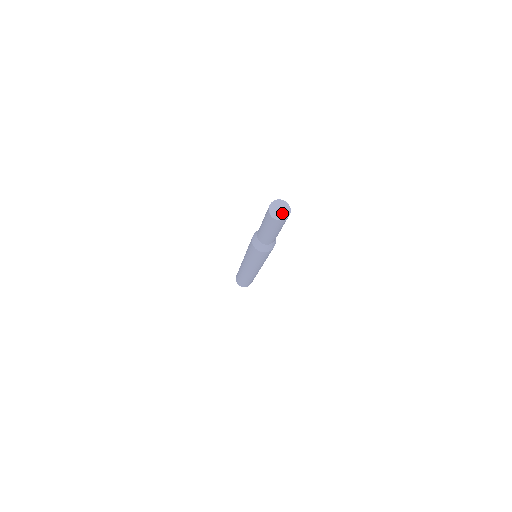
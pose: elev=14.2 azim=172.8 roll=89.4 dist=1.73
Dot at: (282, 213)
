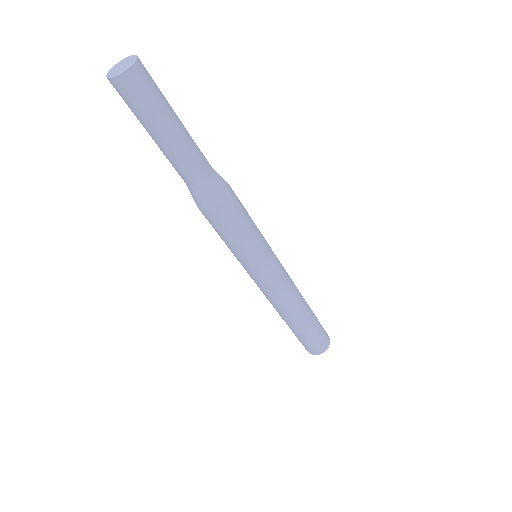
Dot at: (124, 67)
